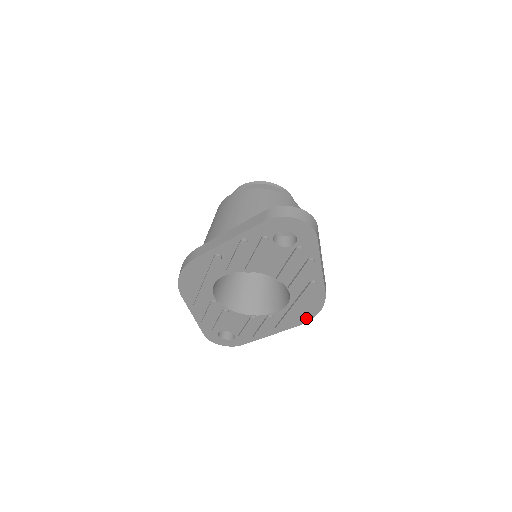
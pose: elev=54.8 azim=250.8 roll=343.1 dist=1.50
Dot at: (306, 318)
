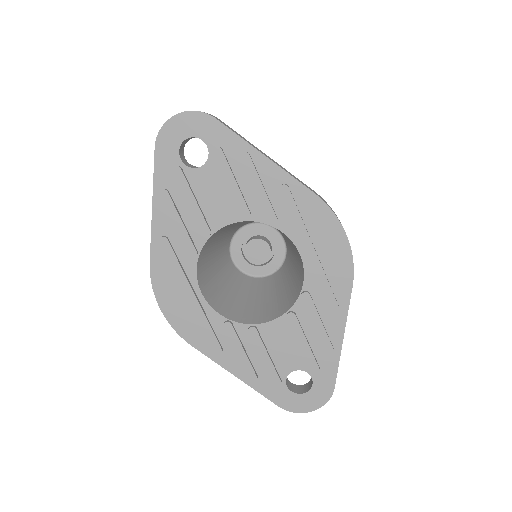
Dot at: (345, 260)
